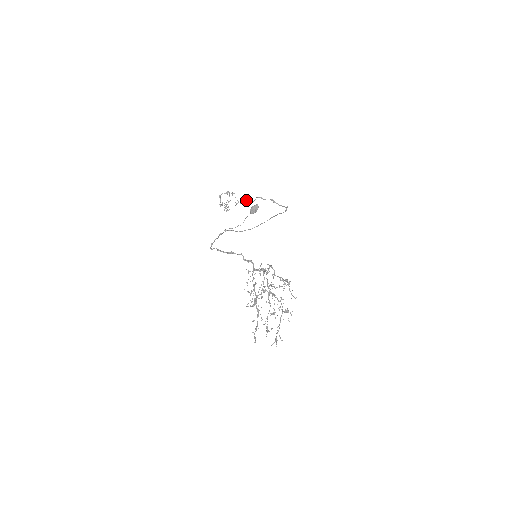
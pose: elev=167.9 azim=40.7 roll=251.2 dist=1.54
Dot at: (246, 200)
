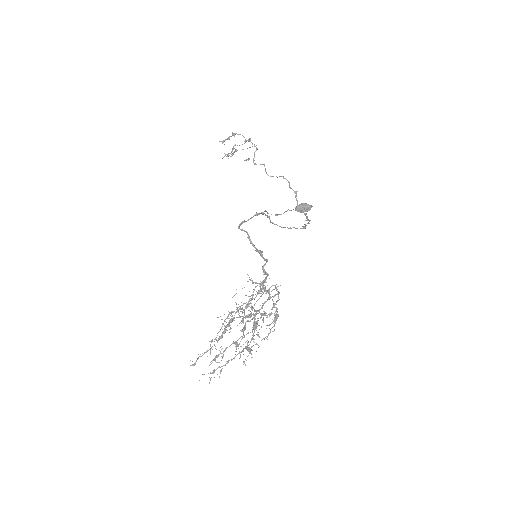
Dot at: occluded
